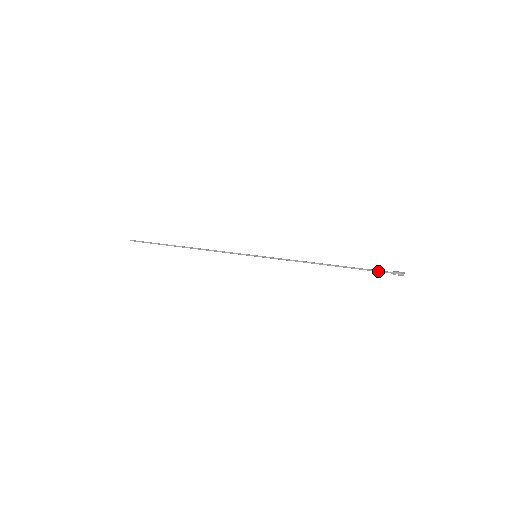
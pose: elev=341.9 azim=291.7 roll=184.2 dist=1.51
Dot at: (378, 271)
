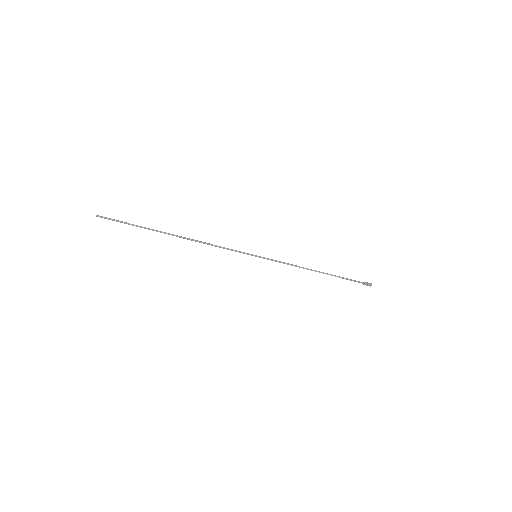
Dot at: (354, 280)
